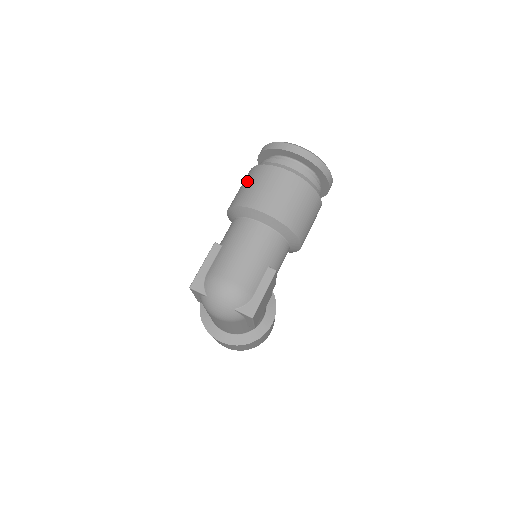
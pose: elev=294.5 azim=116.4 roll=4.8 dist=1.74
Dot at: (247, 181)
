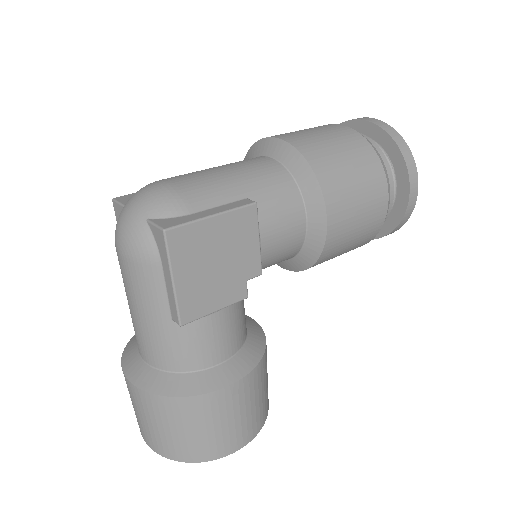
Dot at: occluded
